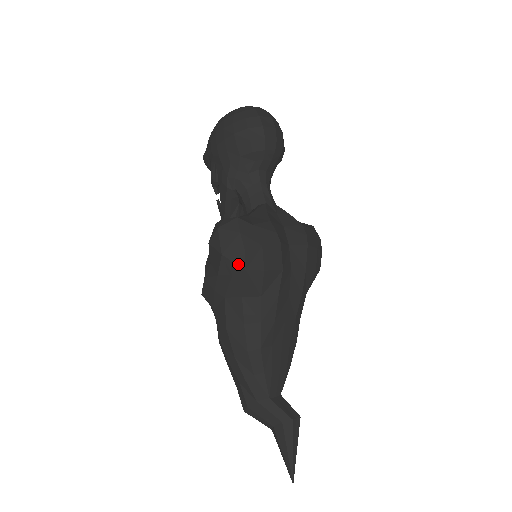
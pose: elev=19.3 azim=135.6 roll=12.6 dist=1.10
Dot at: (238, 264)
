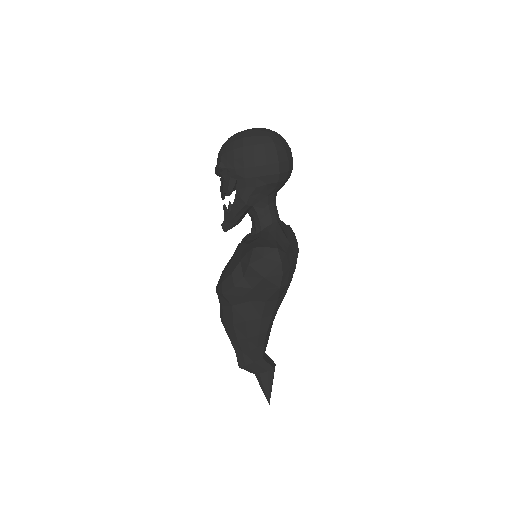
Dot at: (275, 284)
